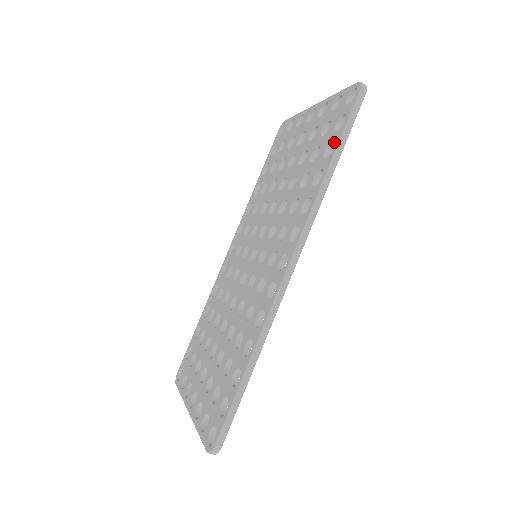
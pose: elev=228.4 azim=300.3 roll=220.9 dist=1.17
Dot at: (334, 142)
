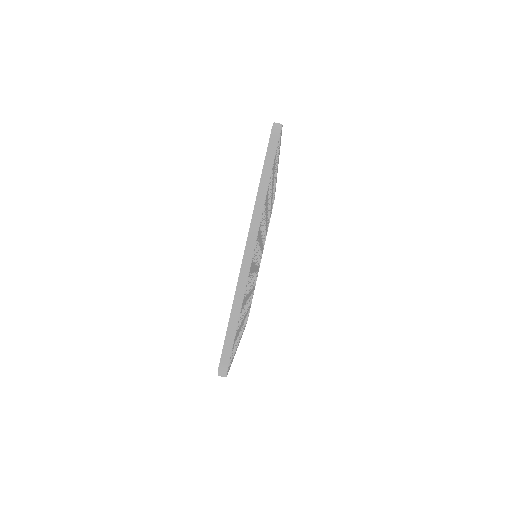
Dot at: occluded
